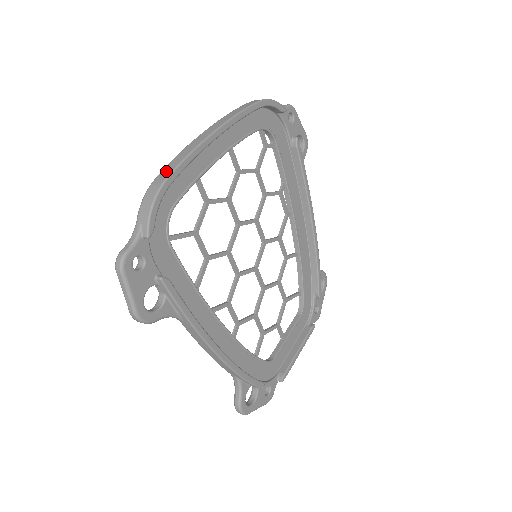
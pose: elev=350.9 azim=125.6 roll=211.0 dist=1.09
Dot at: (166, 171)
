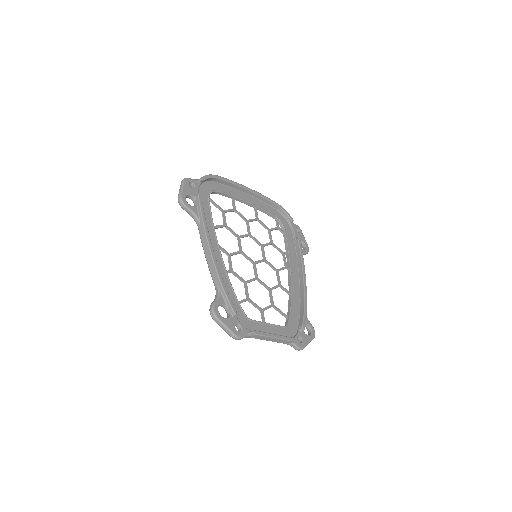
Dot at: occluded
